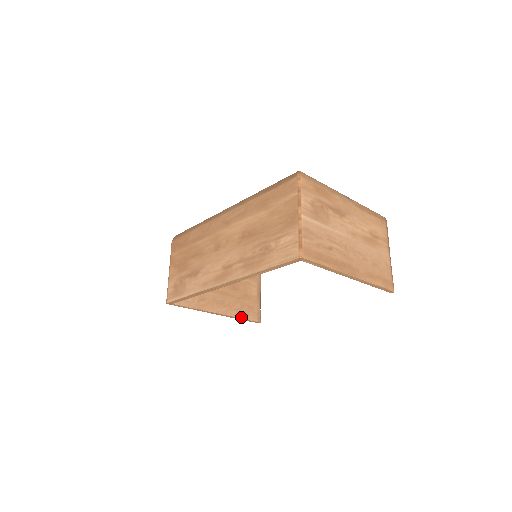
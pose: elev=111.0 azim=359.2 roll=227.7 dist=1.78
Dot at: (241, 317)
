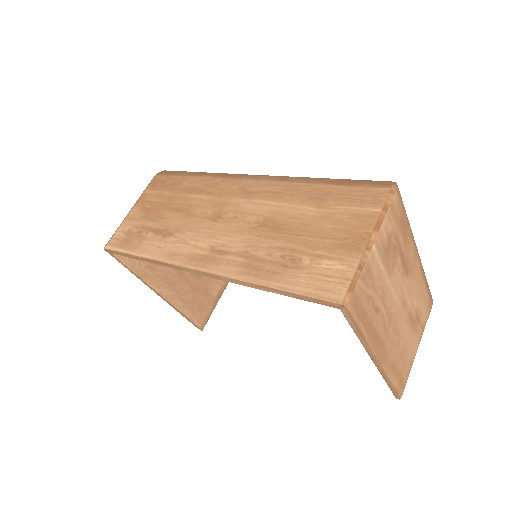
Dot at: (185, 313)
